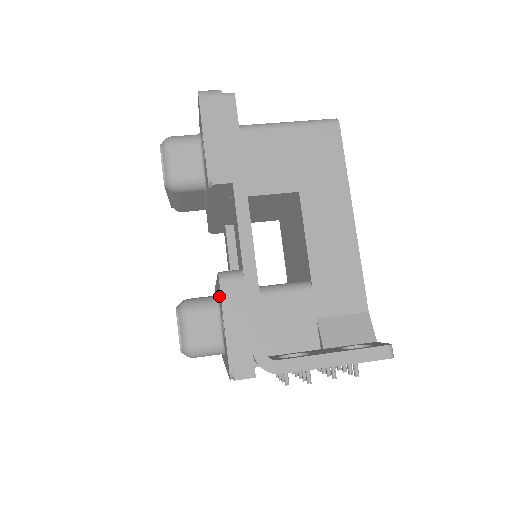
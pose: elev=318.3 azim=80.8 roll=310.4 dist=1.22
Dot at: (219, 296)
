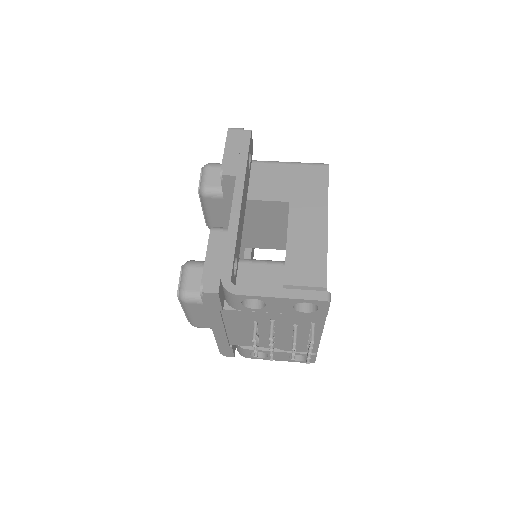
Dot at: occluded
